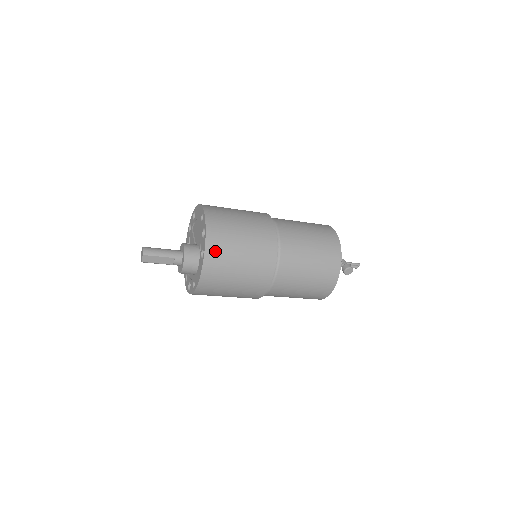
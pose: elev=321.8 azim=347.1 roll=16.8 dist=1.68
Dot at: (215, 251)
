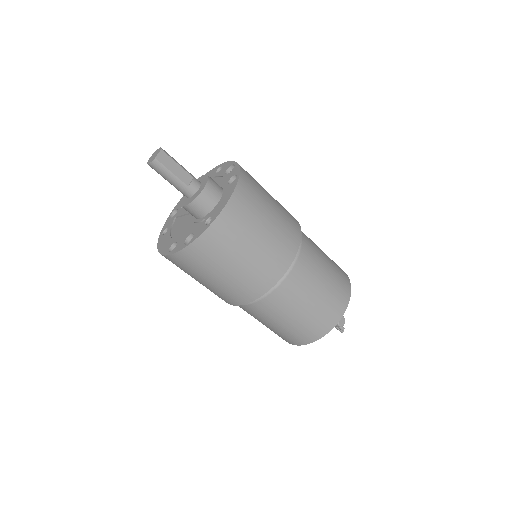
Dot at: (249, 179)
